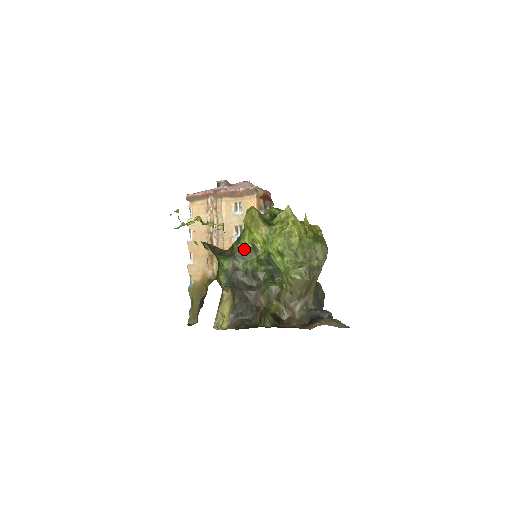
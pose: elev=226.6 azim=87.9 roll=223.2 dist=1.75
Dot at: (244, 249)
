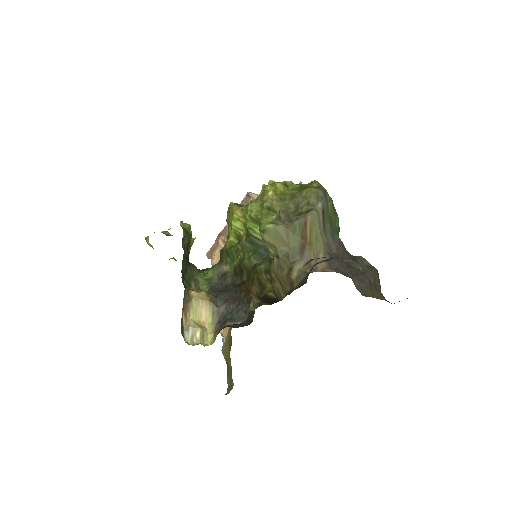
Dot at: (229, 248)
